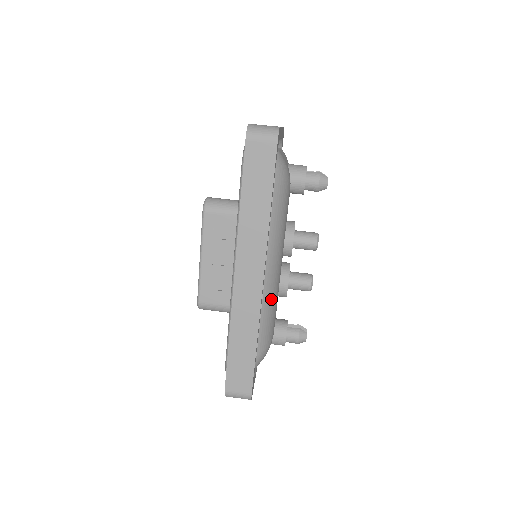
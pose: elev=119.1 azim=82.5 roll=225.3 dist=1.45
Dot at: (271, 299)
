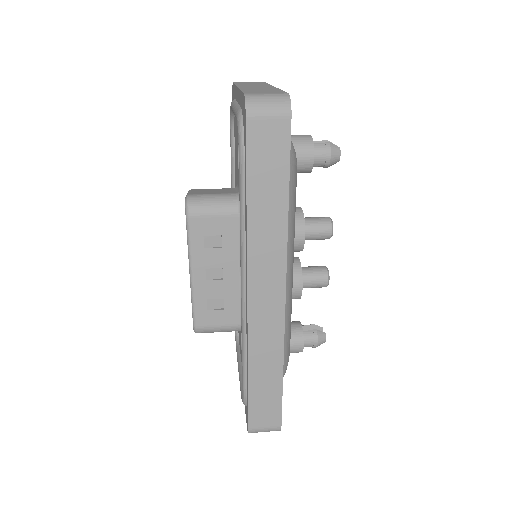
Dot at: (288, 311)
